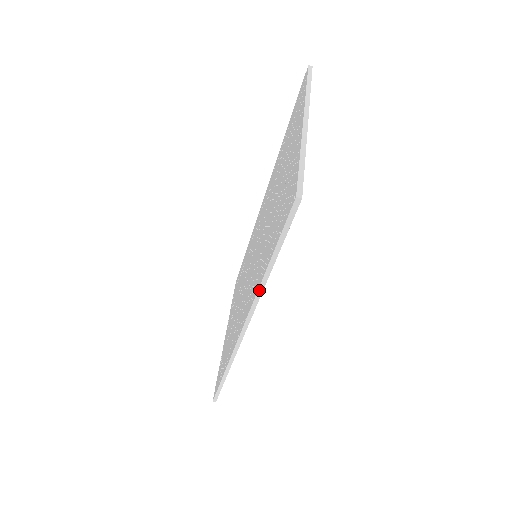
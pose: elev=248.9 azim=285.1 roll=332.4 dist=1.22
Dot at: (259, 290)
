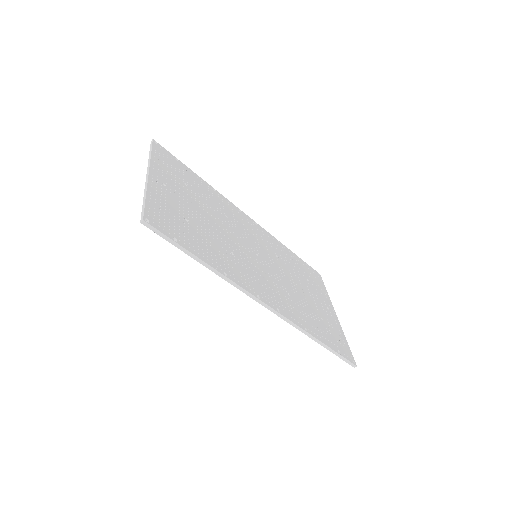
Dot at: (224, 279)
